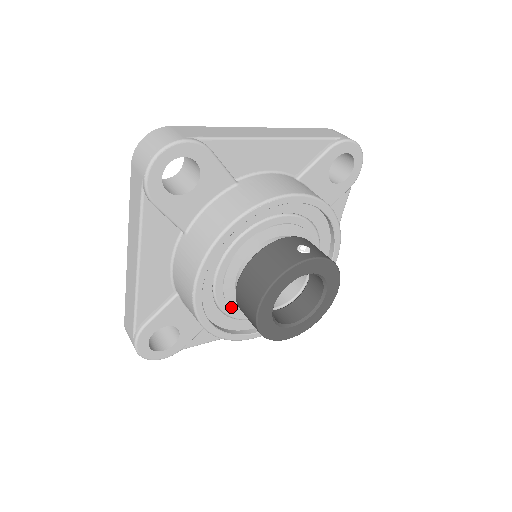
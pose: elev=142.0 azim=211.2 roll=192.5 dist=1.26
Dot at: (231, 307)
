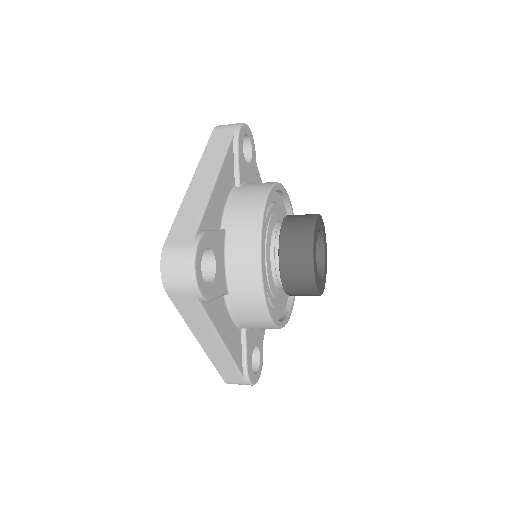
Dot at: (266, 257)
